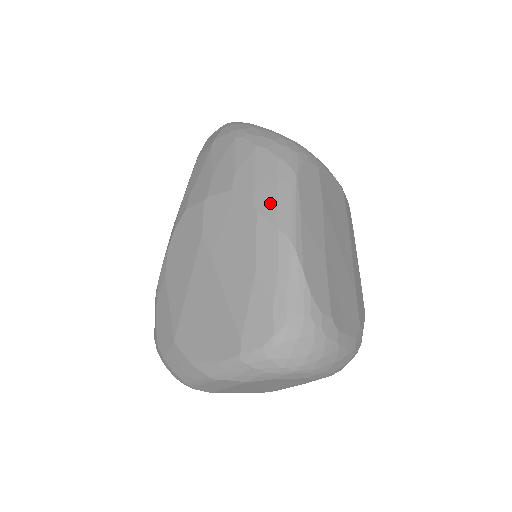
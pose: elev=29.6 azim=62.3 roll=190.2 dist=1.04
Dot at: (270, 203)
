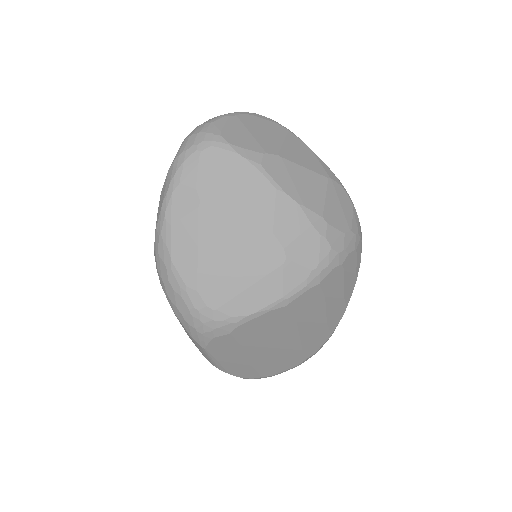
Dot at: (198, 348)
